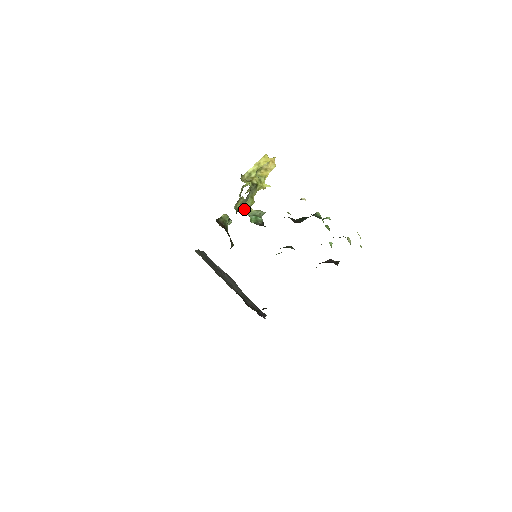
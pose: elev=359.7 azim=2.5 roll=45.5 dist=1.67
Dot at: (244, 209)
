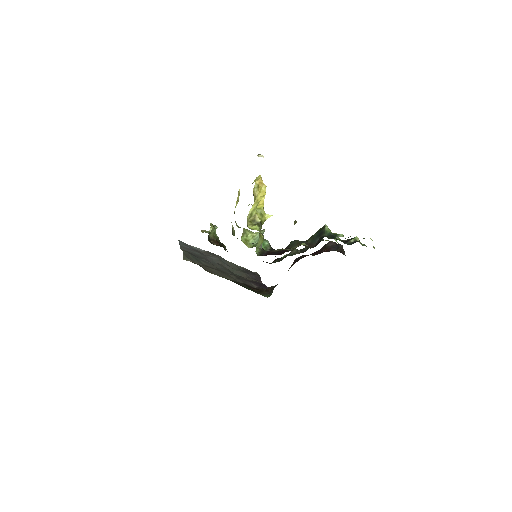
Dot at: (258, 252)
